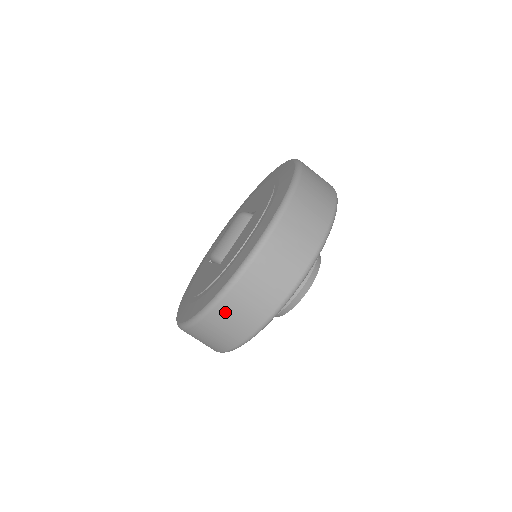
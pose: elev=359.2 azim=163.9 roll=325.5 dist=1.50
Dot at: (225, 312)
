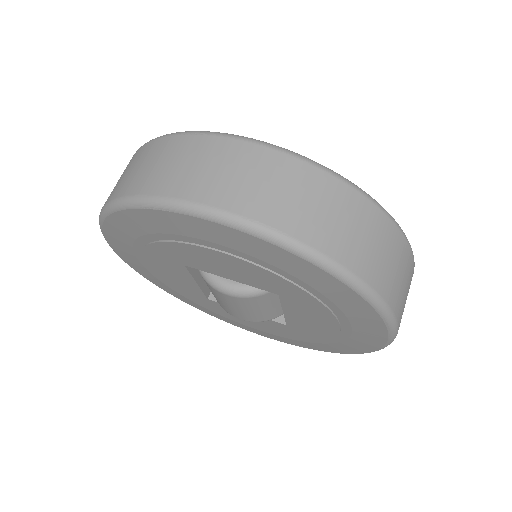
Dot at: occluded
